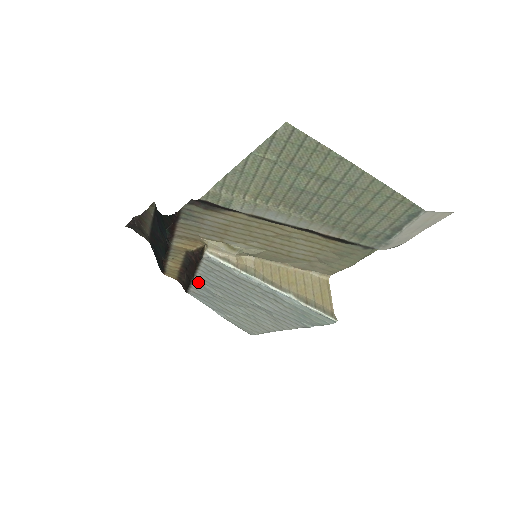
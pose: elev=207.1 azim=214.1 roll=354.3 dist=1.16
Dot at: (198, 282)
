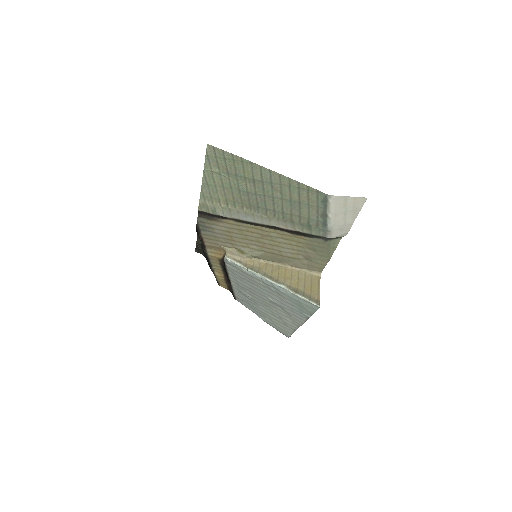
Dot at: (235, 287)
